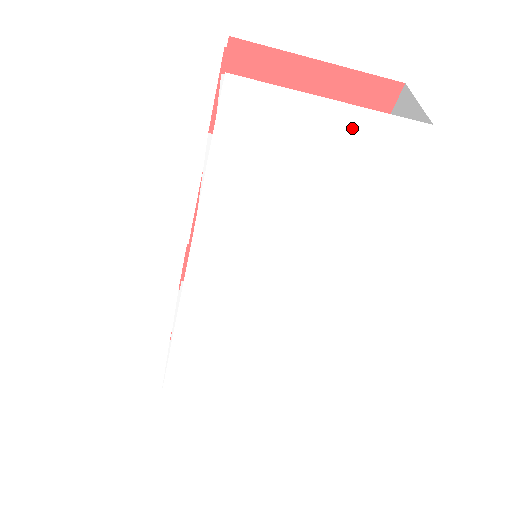
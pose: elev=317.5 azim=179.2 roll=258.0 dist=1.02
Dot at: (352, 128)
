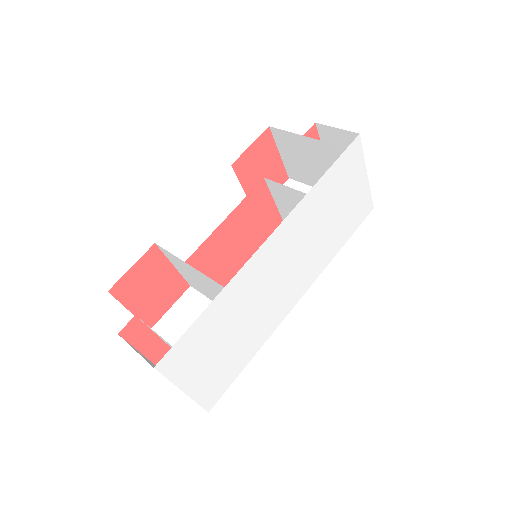
Dot at: (363, 191)
